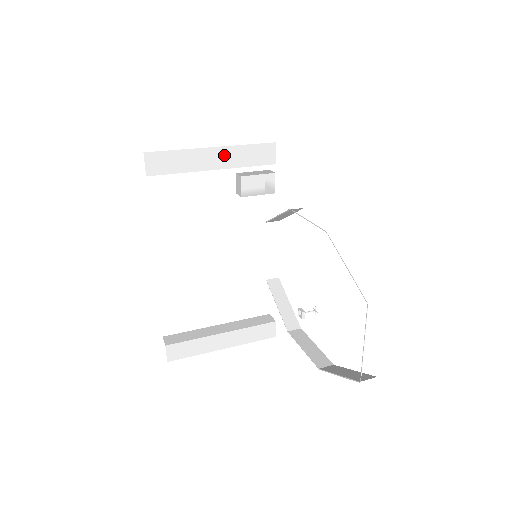
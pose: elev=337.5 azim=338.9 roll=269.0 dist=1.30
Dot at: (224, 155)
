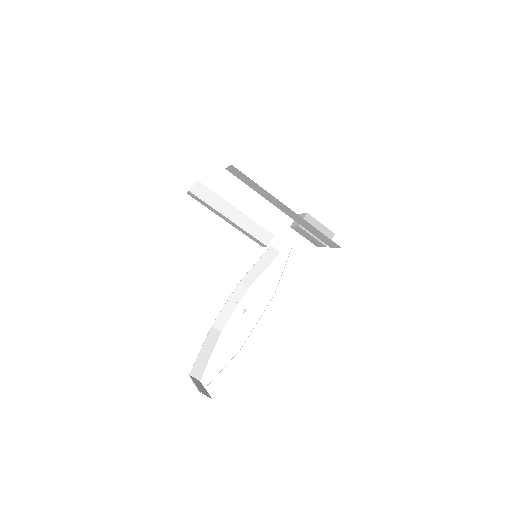
Dot at: (295, 215)
